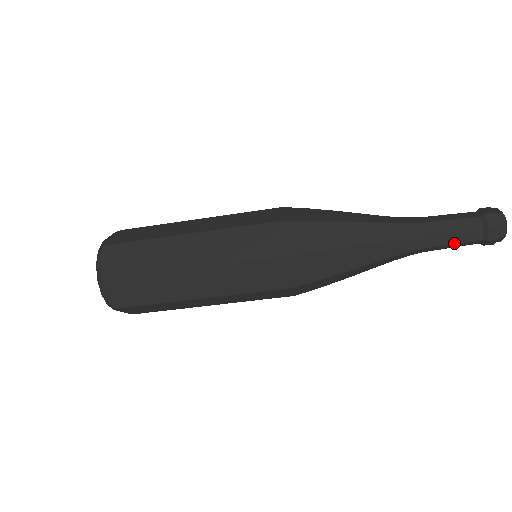
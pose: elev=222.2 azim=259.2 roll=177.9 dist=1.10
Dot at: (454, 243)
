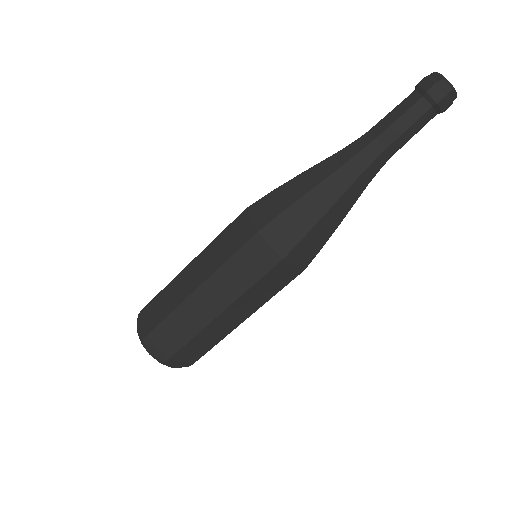
Dot at: (407, 128)
